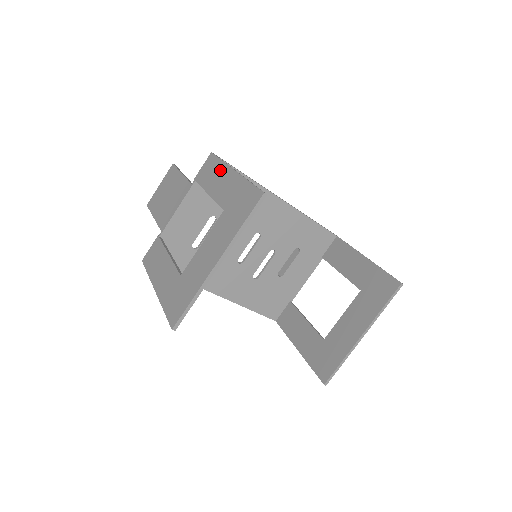
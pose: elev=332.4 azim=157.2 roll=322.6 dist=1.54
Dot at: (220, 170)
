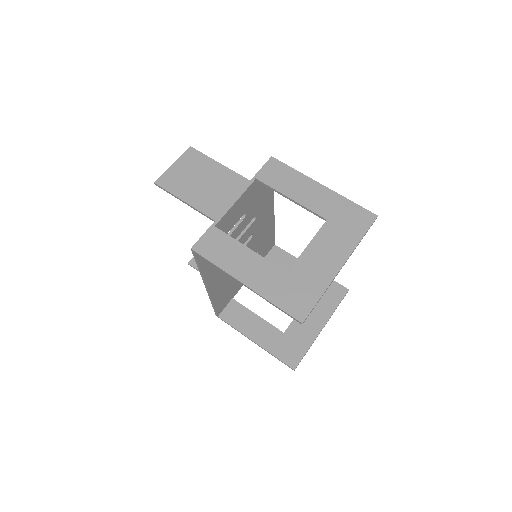
Dot at: (299, 179)
